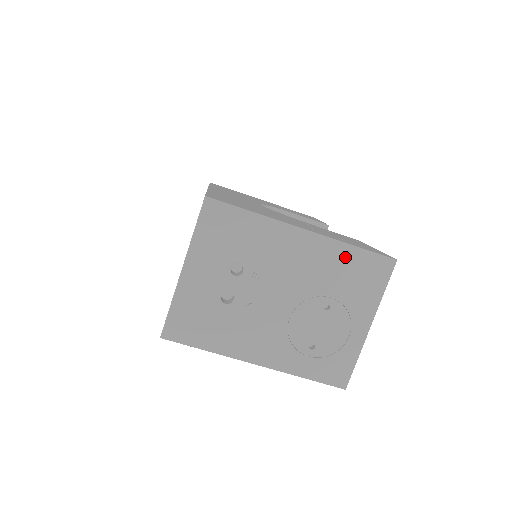
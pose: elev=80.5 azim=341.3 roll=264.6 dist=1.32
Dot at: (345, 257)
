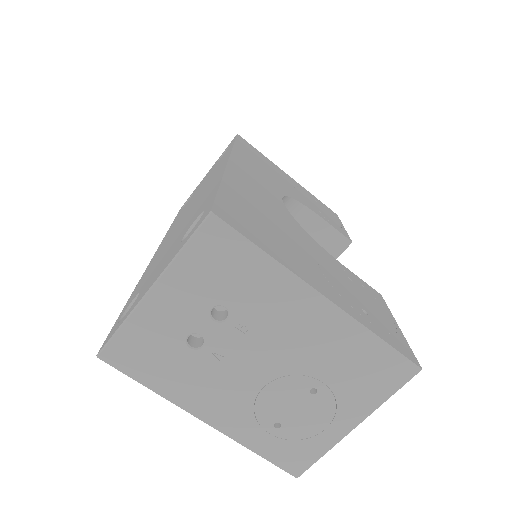
Dot at: (361, 345)
